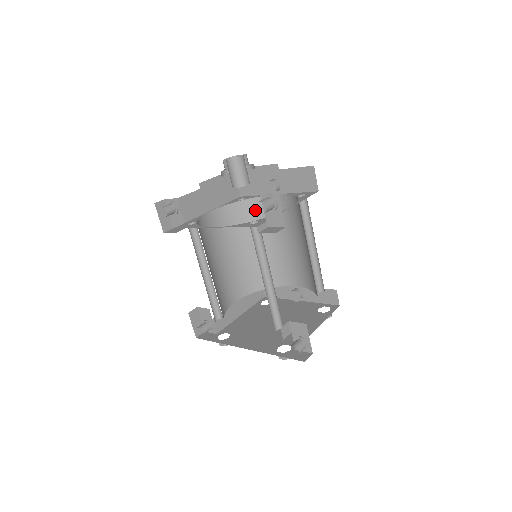
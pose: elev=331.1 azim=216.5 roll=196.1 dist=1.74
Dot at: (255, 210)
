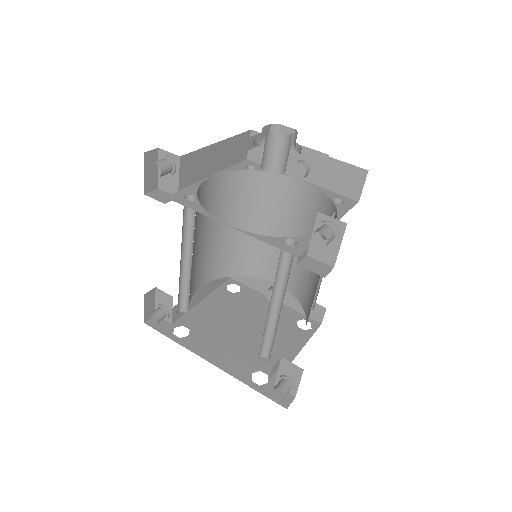
Dot at: (263, 186)
